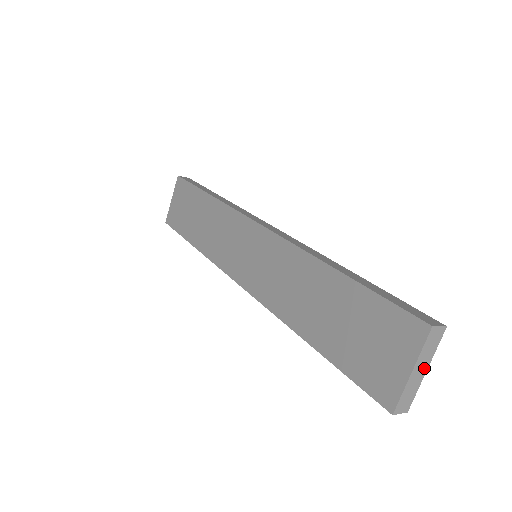
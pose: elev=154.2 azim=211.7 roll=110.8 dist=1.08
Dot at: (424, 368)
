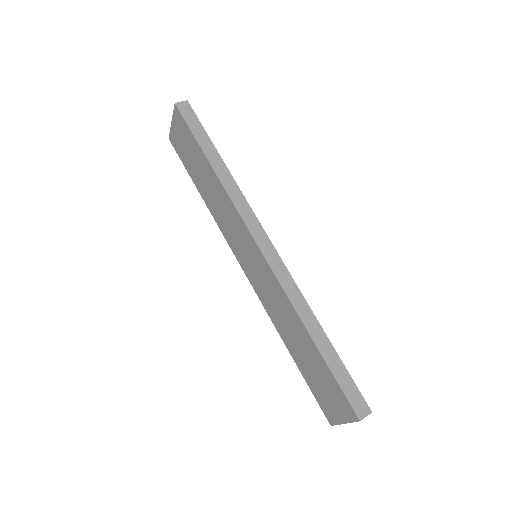
Dot at: occluded
